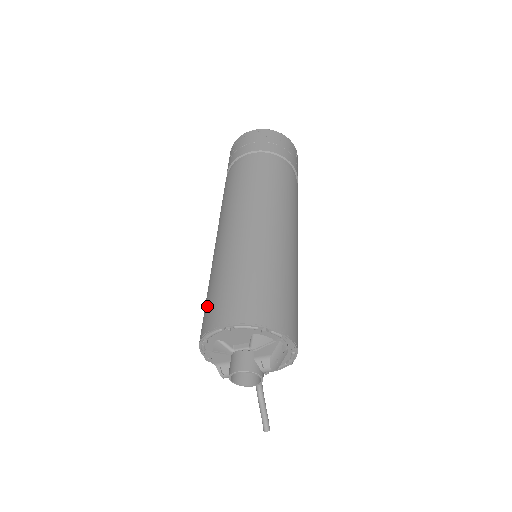
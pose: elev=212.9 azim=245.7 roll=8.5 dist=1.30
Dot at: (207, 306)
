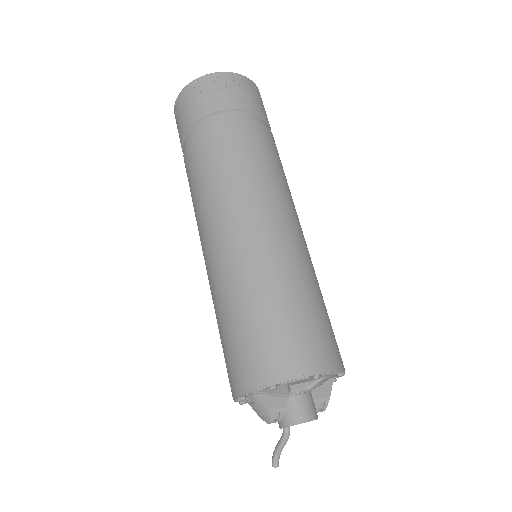
Dot at: (266, 338)
